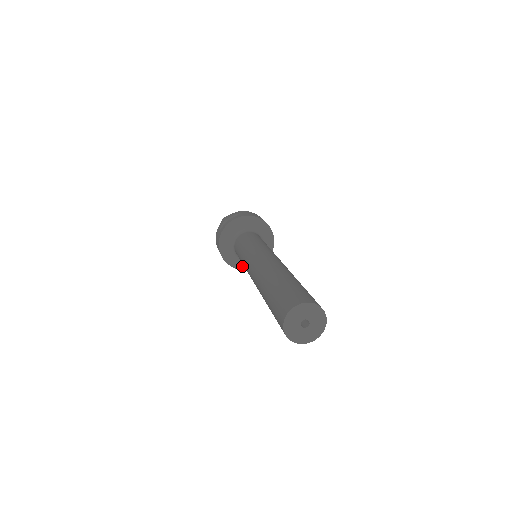
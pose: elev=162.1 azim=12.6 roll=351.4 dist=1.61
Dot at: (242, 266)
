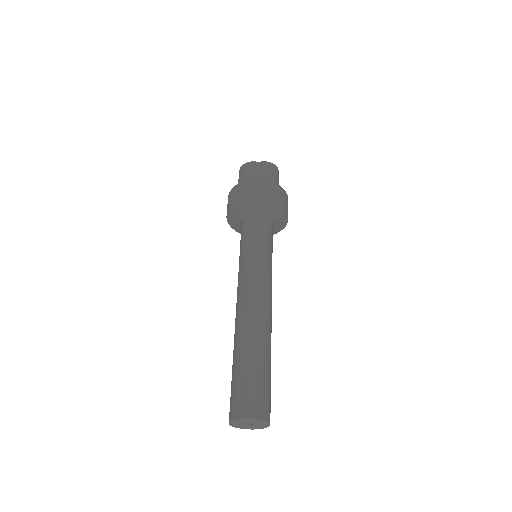
Dot at: occluded
